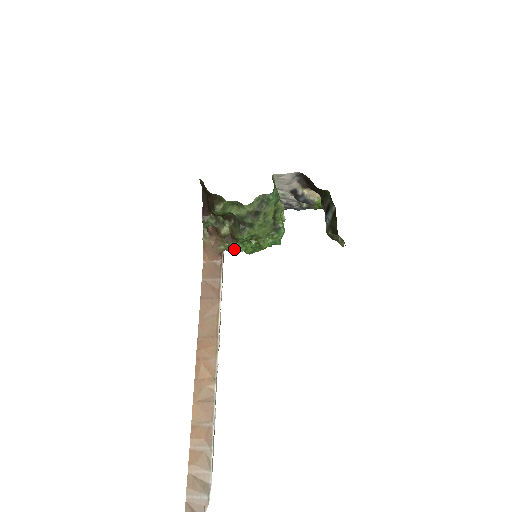
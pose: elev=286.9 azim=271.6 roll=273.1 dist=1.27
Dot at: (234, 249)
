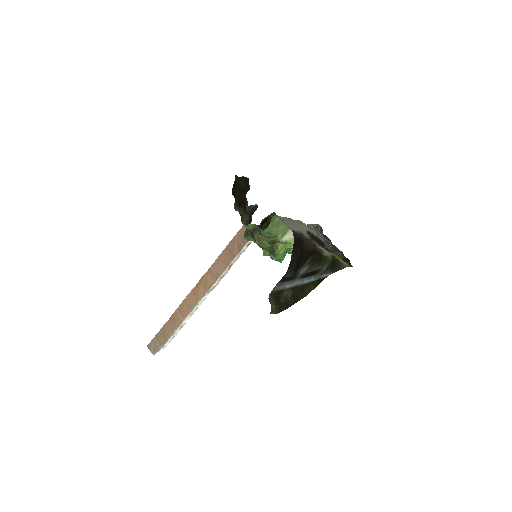
Dot at: occluded
